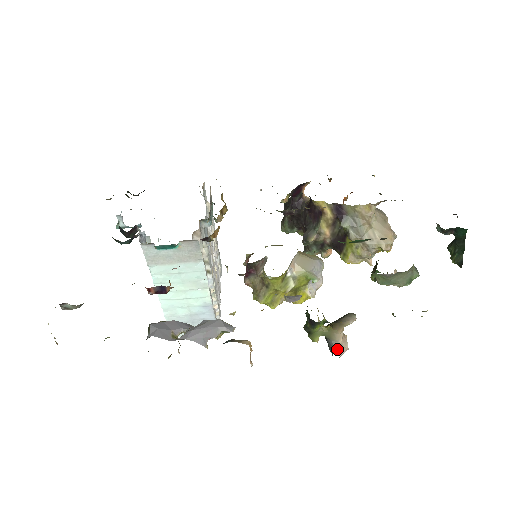
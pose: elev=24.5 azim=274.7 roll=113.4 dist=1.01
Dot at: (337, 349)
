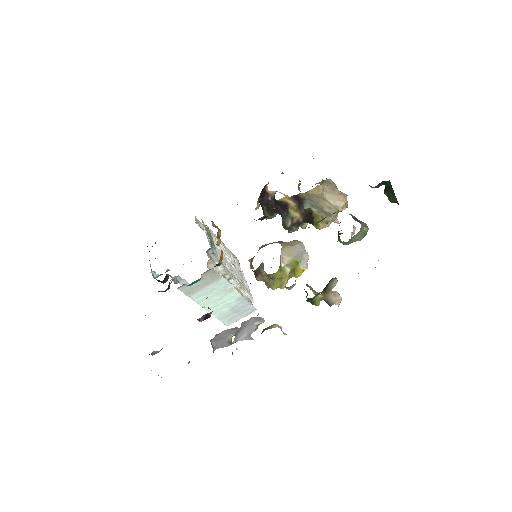
Dot at: occluded
